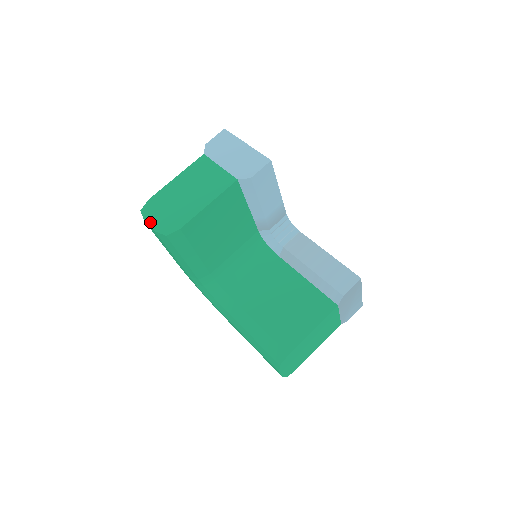
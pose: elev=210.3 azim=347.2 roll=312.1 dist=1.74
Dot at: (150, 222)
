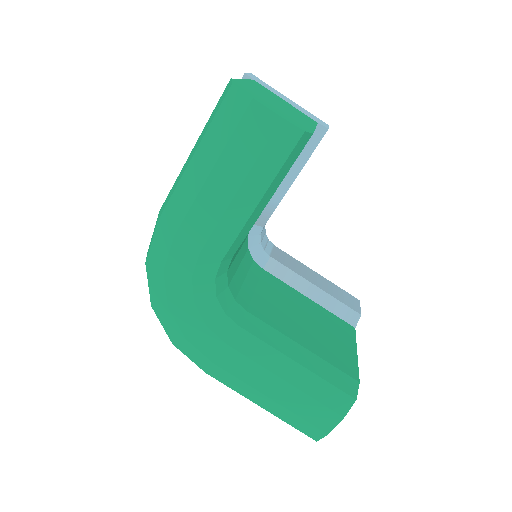
Dot at: (264, 104)
